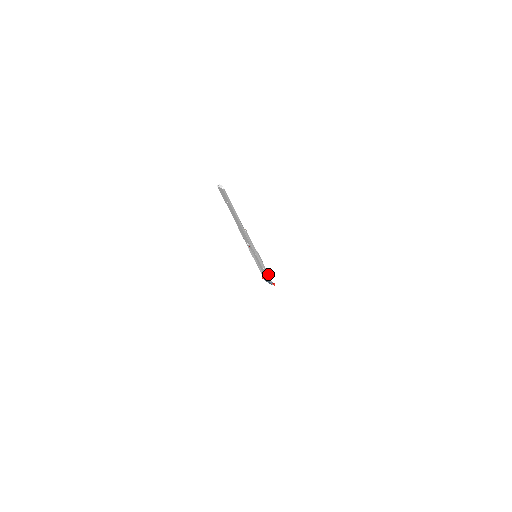
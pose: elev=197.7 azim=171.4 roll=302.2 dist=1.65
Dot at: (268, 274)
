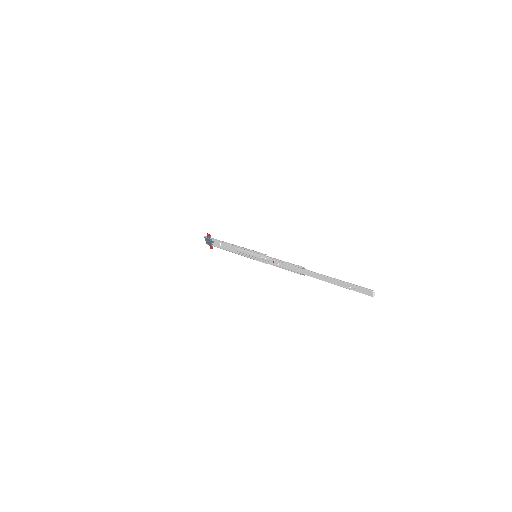
Dot at: (226, 249)
